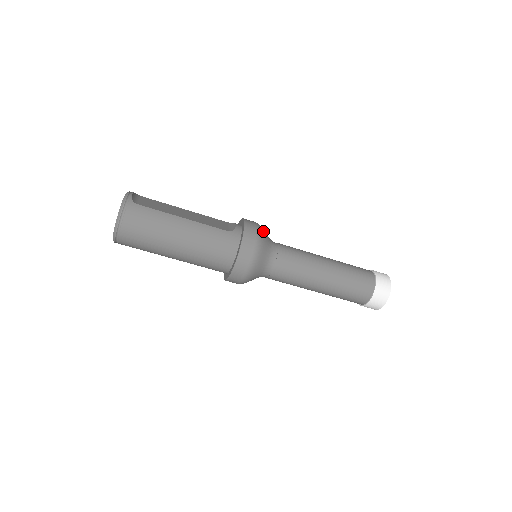
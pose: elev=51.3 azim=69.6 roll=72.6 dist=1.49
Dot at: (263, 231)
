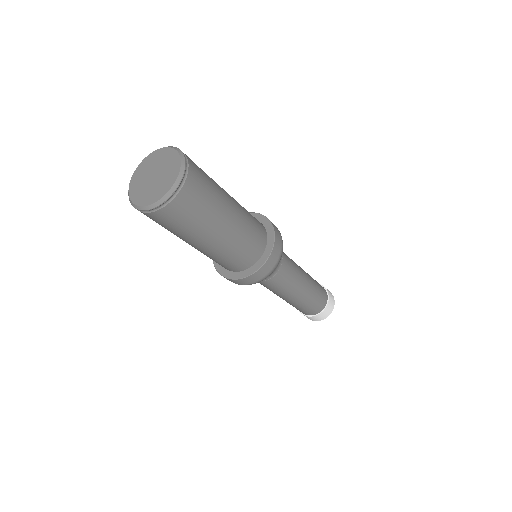
Dot at: occluded
